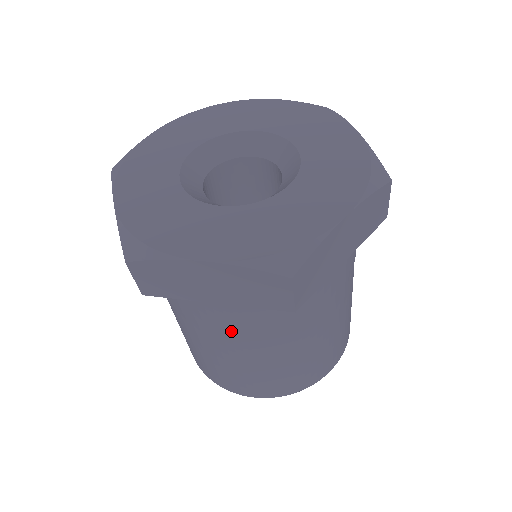
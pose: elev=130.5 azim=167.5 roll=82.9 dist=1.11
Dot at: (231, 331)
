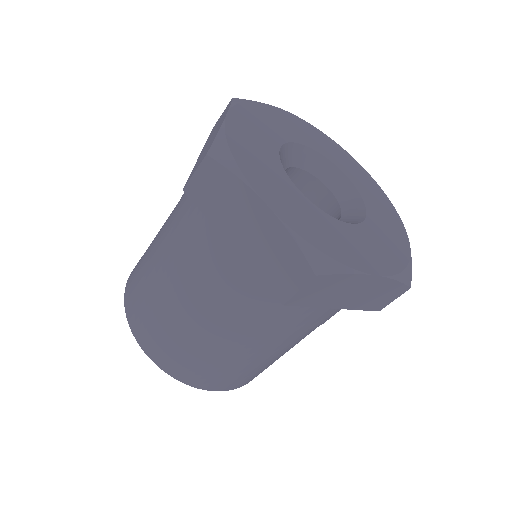
Dot at: (207, 281)
